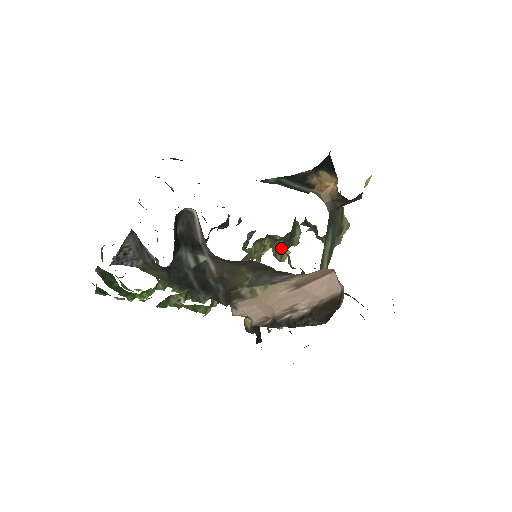
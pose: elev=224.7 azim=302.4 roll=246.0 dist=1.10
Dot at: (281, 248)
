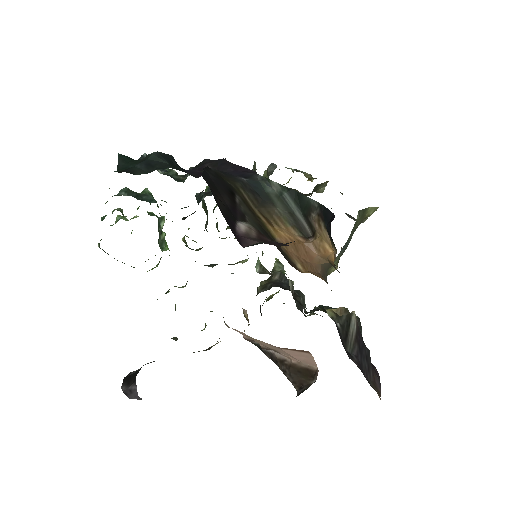
Dot at: occluded
